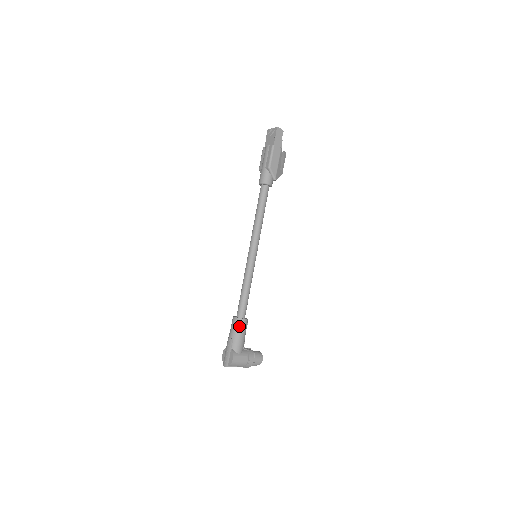
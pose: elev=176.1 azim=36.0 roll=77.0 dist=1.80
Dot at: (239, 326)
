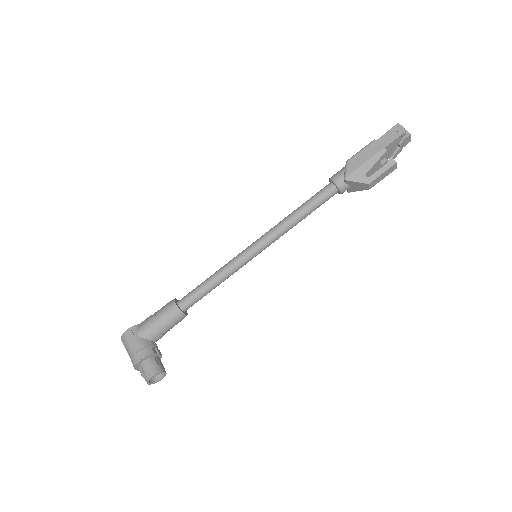
Dot at: (165, 306)
